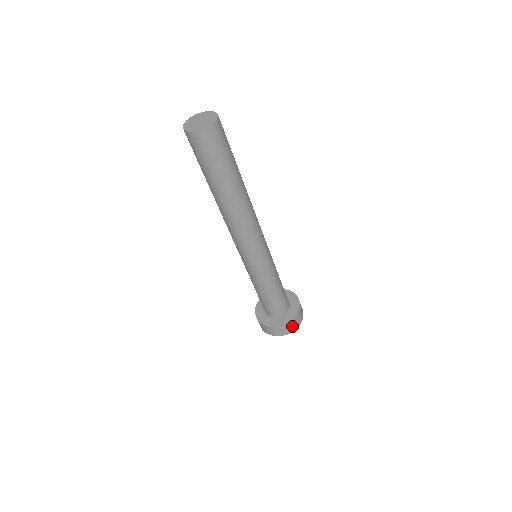
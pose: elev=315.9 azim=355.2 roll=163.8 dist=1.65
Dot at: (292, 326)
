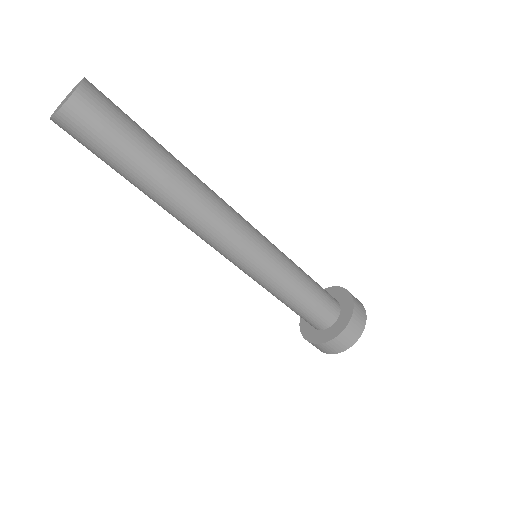
Dot at: (333, 347)
